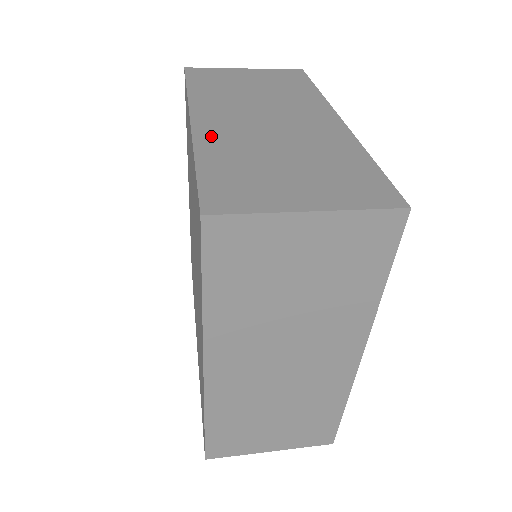
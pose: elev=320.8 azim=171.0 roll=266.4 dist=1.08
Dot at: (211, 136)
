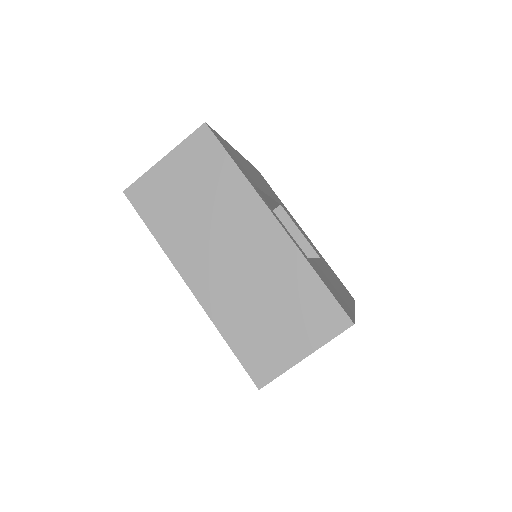
Dot at: occluded
